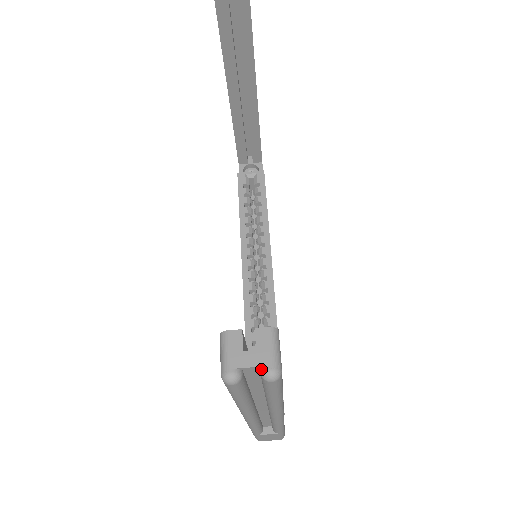
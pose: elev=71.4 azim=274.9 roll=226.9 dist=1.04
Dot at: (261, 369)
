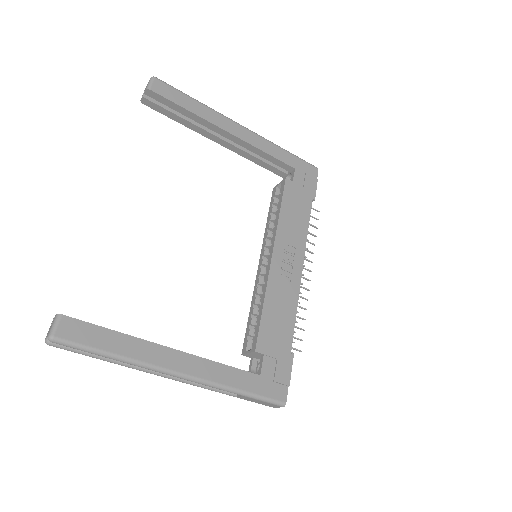
Dot at: (50, 336)
